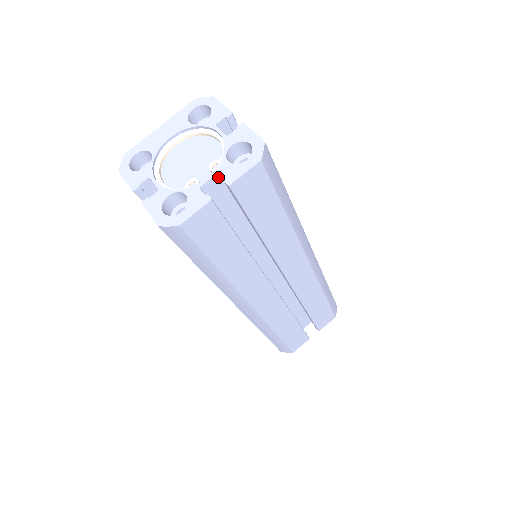
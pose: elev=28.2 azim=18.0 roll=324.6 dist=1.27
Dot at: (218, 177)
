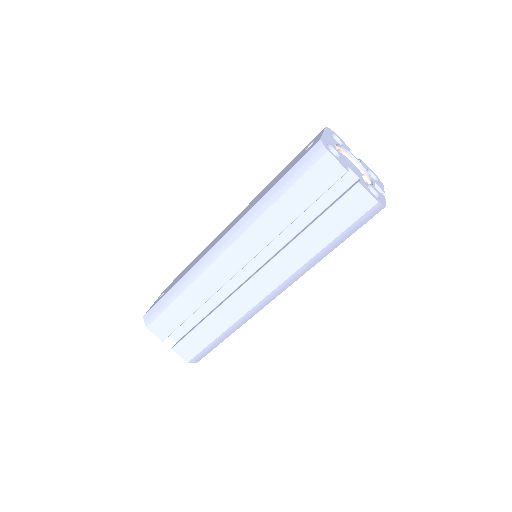
Dot at: occluded
